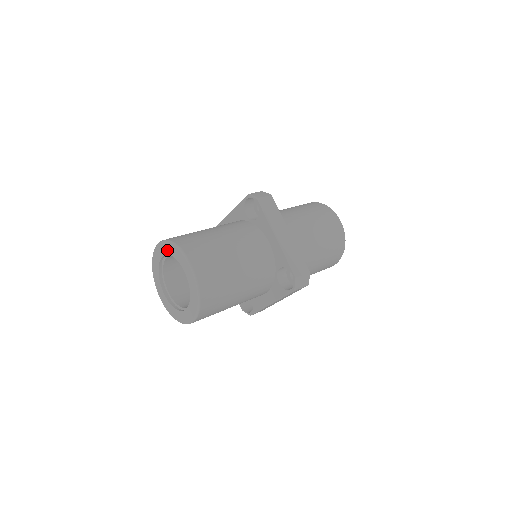
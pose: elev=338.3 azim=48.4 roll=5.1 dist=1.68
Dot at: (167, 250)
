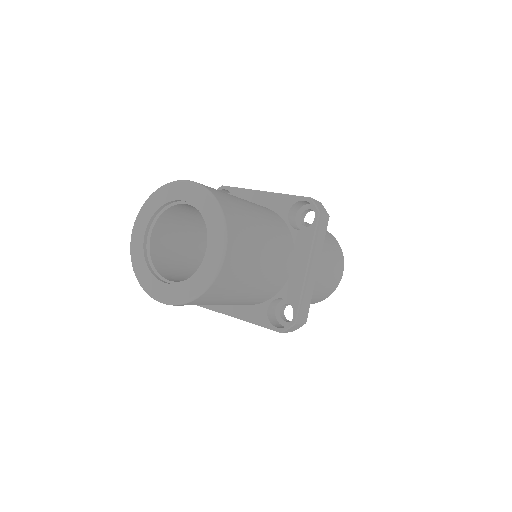
Dot at: (148, 214)
